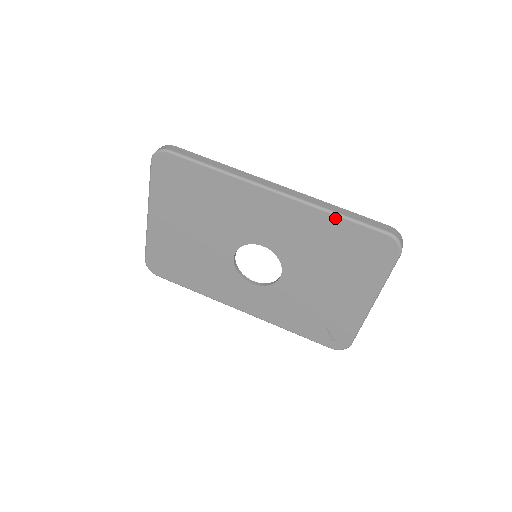
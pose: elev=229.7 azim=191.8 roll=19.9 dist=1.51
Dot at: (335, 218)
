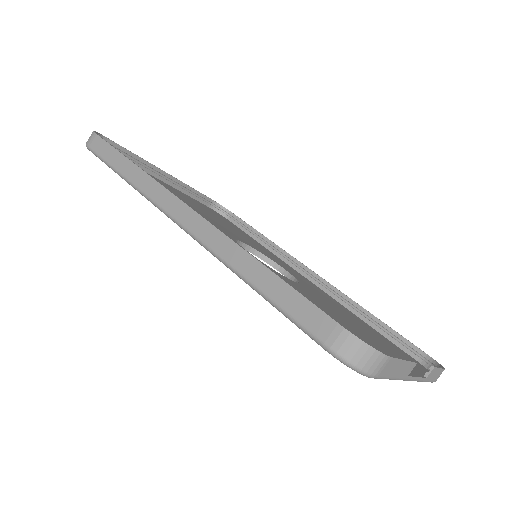
Dot at: (251, 286)
